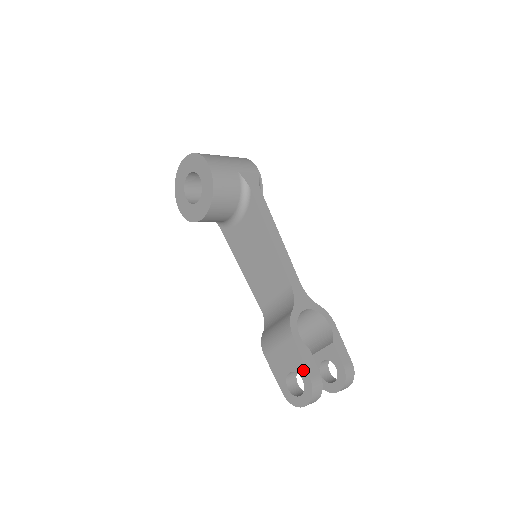
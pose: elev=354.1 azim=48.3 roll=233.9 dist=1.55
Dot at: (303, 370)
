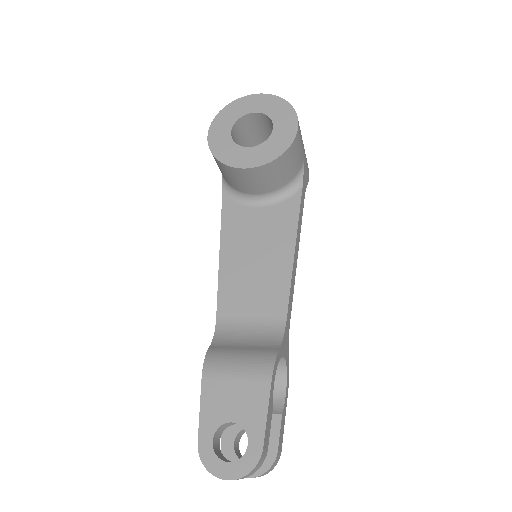
Dot at: (259, 431)
